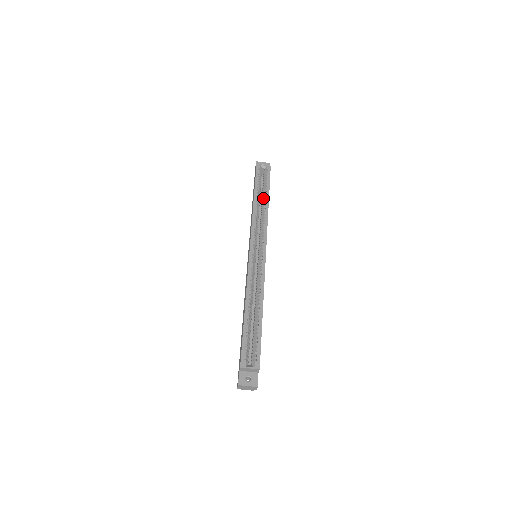
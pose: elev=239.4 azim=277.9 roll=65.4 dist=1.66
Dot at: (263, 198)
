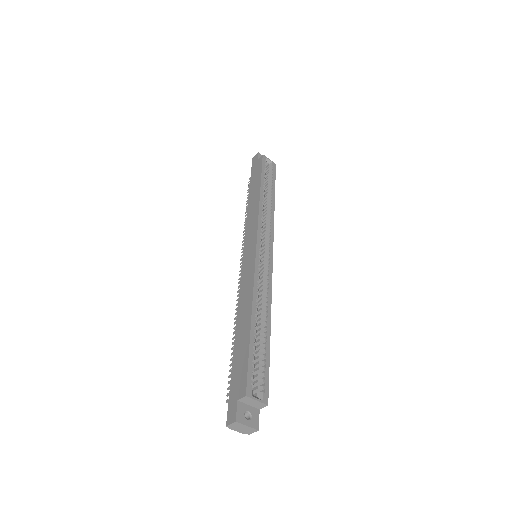
Dot at: (269, 194)
